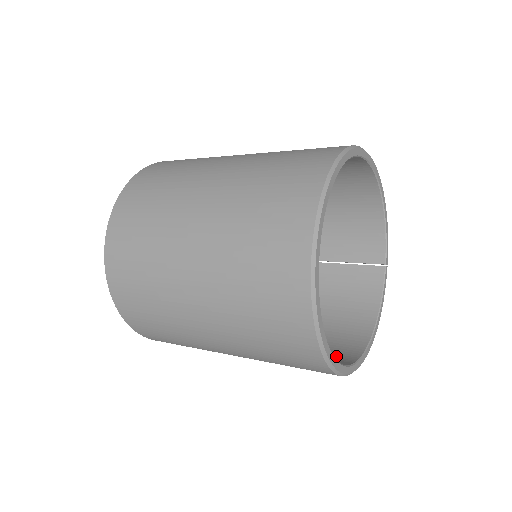
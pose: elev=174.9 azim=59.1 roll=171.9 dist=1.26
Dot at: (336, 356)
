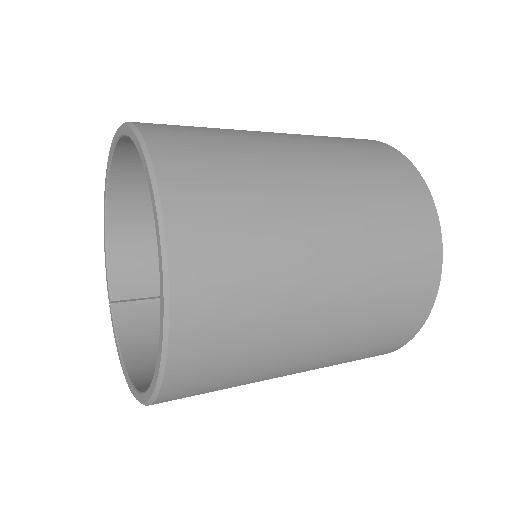
Dot at: occluded
